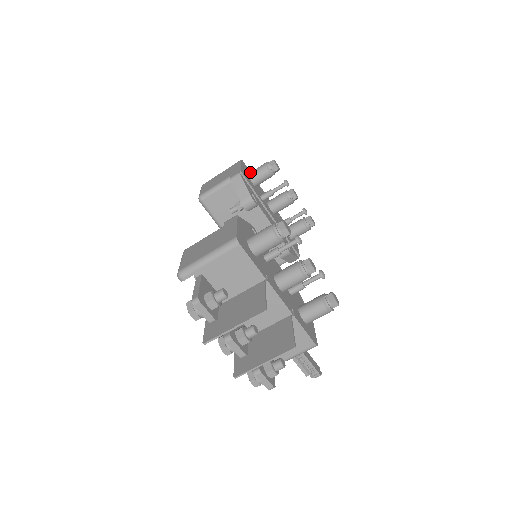
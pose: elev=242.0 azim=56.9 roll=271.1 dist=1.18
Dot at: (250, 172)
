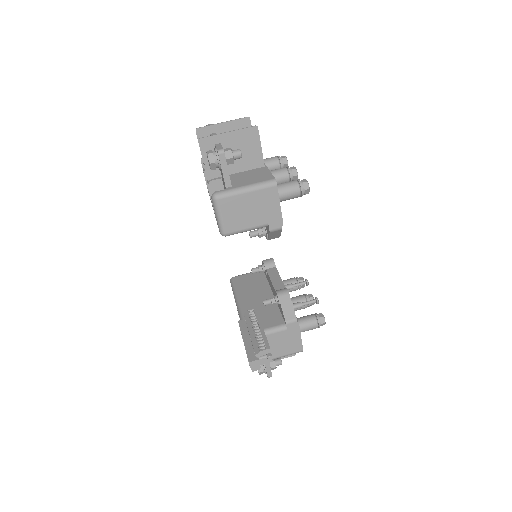
Dot at: occluded
